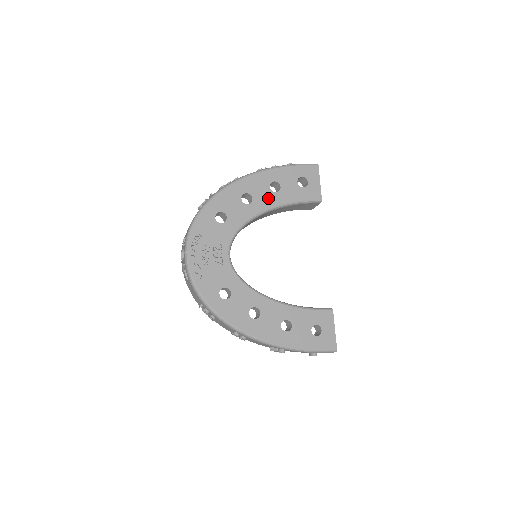
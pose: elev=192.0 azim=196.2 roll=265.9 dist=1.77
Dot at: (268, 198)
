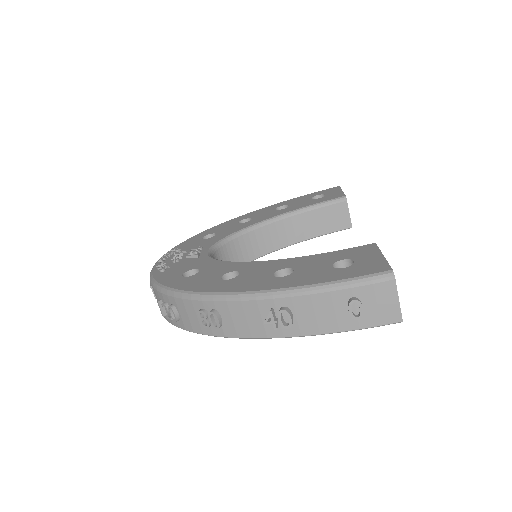
Dot at: (272, 214)
